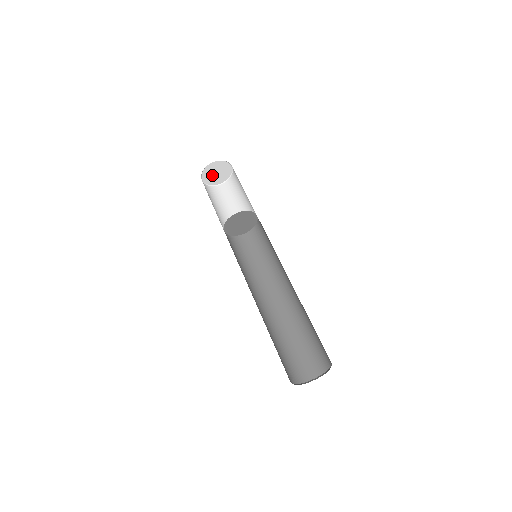
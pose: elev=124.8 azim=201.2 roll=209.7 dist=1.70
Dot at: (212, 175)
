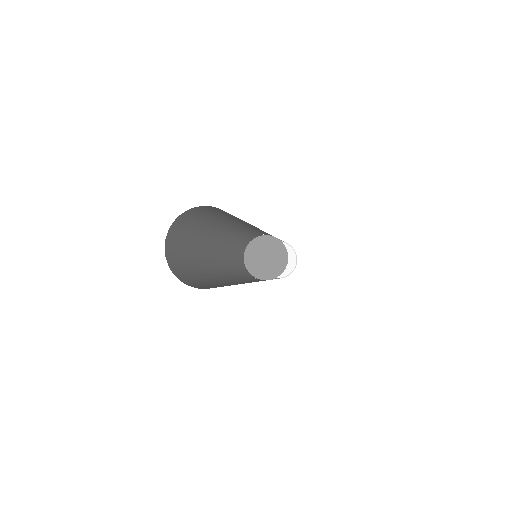
Dot at: occluded
